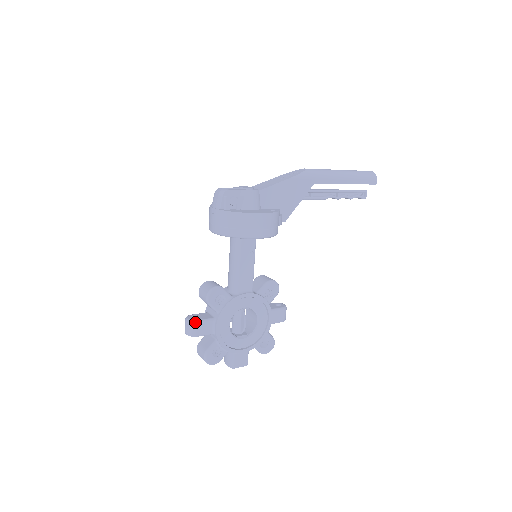
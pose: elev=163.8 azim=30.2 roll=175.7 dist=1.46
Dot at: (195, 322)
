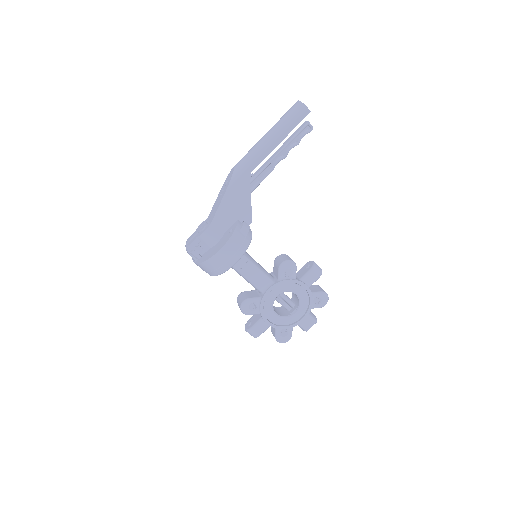
Dot at: (250, 330)
